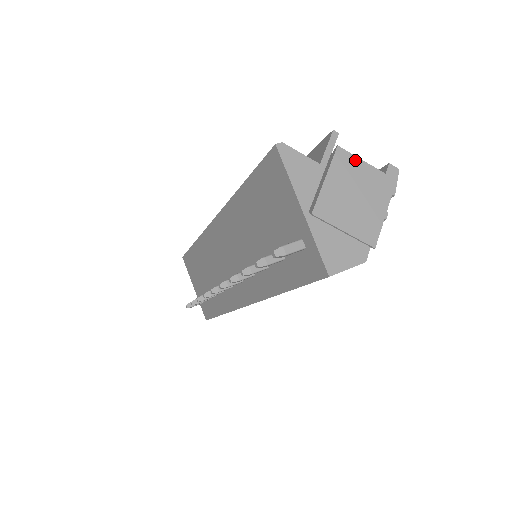
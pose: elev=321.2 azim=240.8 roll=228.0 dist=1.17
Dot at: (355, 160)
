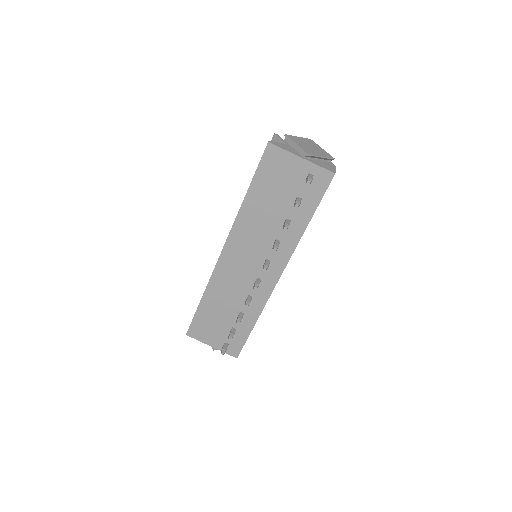
Dot at: (294, 137)
